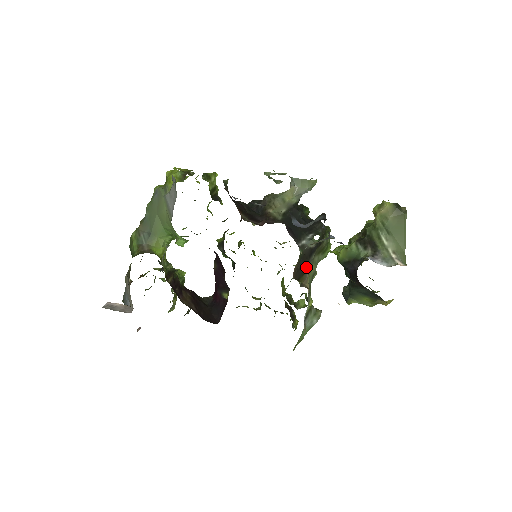
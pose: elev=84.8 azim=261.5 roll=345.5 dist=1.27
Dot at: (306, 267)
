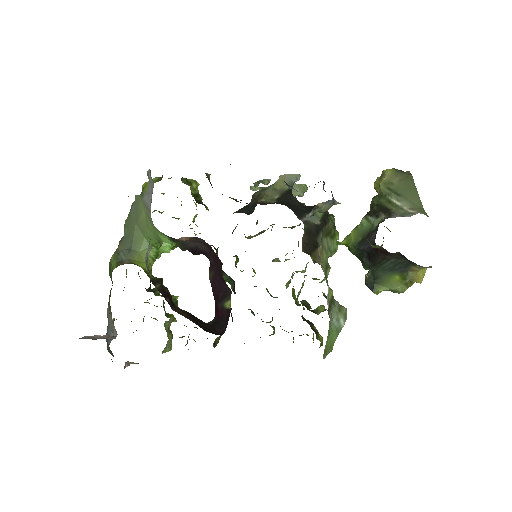
Dot at: (315, 244)
